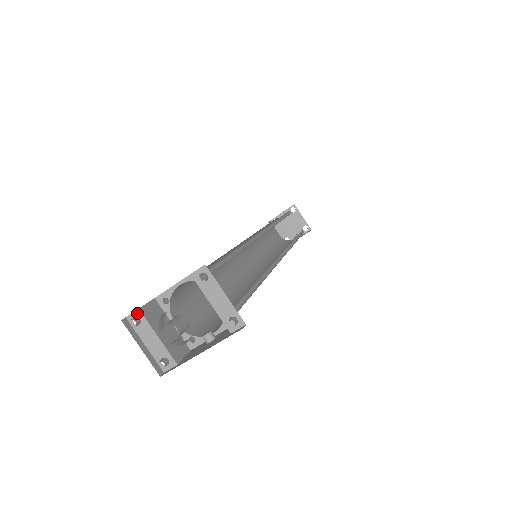
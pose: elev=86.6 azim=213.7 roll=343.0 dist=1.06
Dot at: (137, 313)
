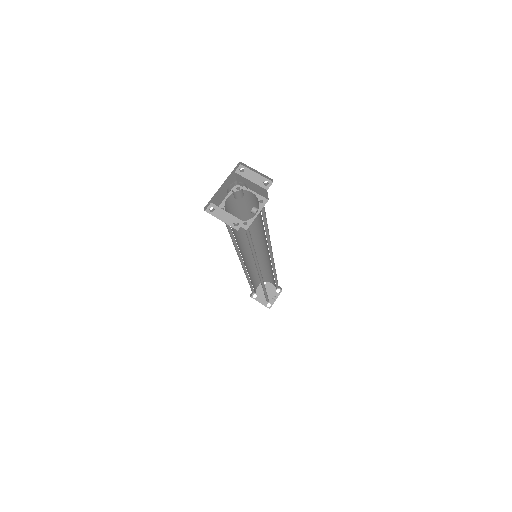
Dot at: (211, 205)
